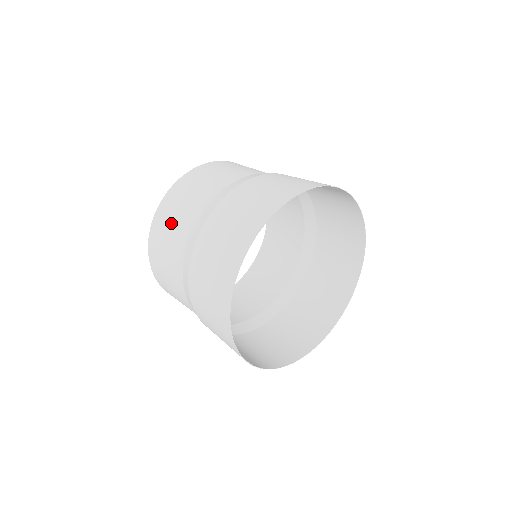
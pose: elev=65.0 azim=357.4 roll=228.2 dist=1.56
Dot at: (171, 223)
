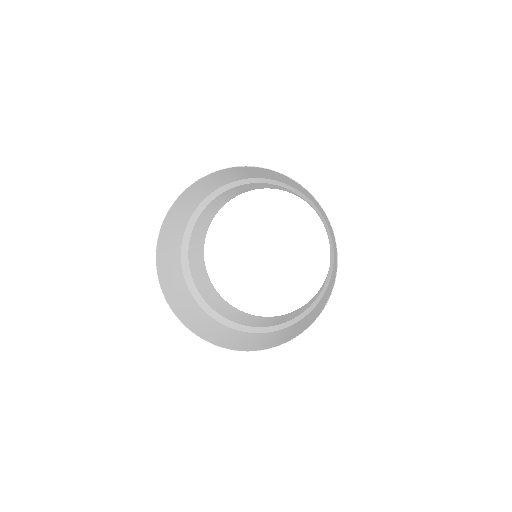
Dot at: (223, 198)
